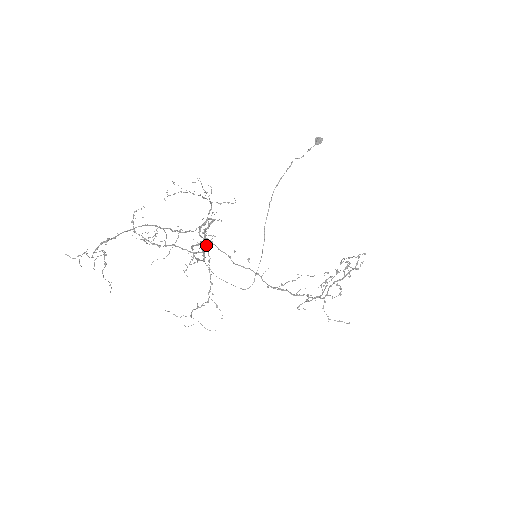
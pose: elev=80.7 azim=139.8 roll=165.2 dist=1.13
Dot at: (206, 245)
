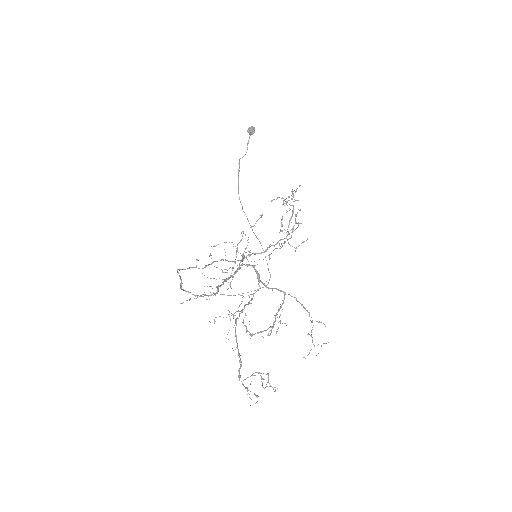
Dot at: (282, 291)
